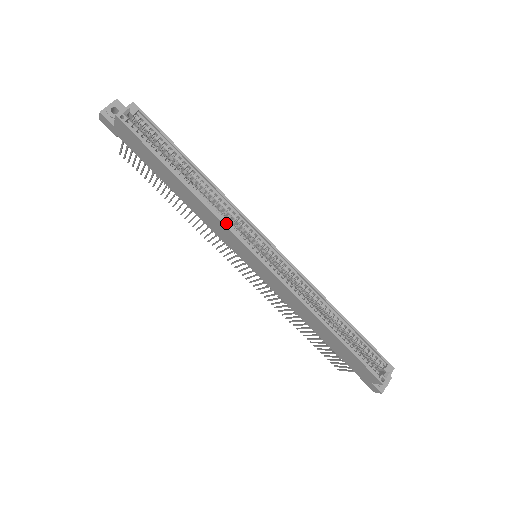
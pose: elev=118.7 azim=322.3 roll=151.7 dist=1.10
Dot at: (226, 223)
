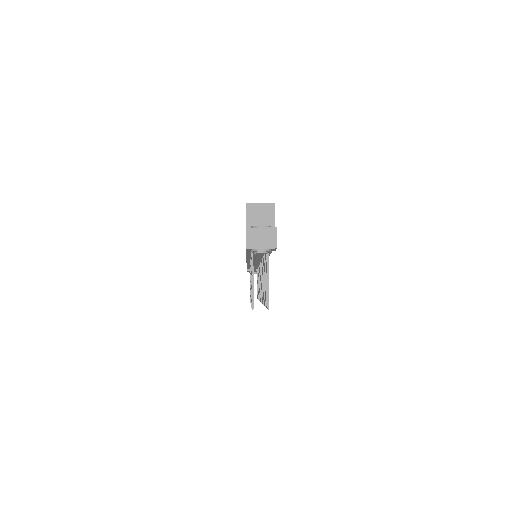
Dot at: occluded
